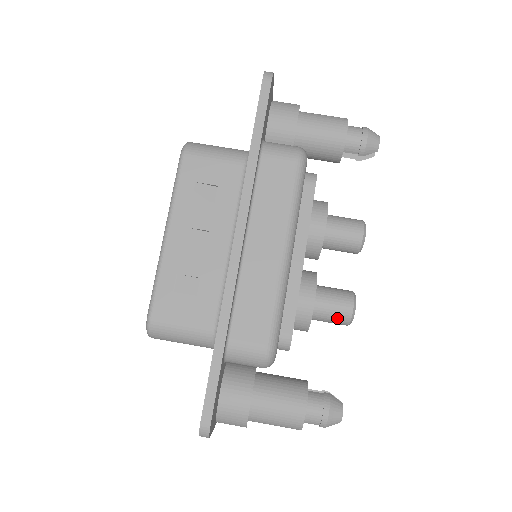
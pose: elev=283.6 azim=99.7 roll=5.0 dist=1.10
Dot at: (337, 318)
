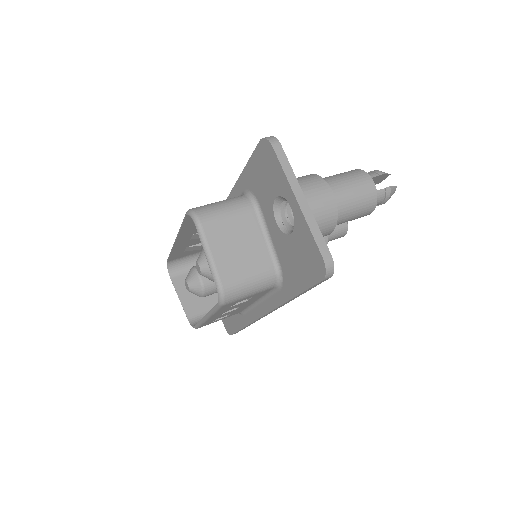
Dot at: occluded
